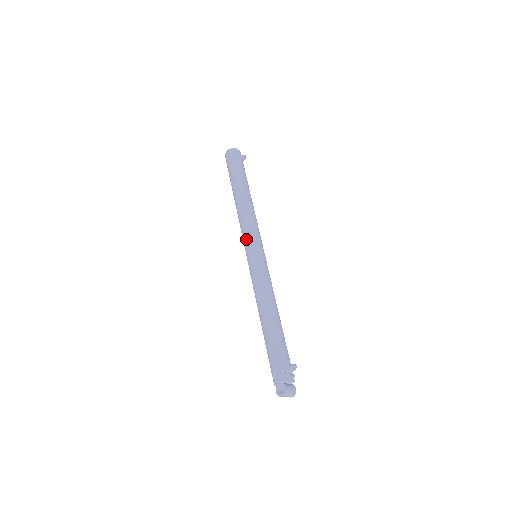
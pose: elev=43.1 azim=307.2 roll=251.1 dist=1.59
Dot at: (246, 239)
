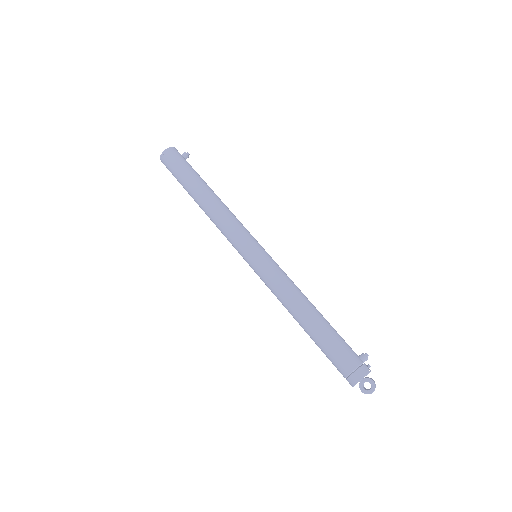
Dot at: (239, 240)
